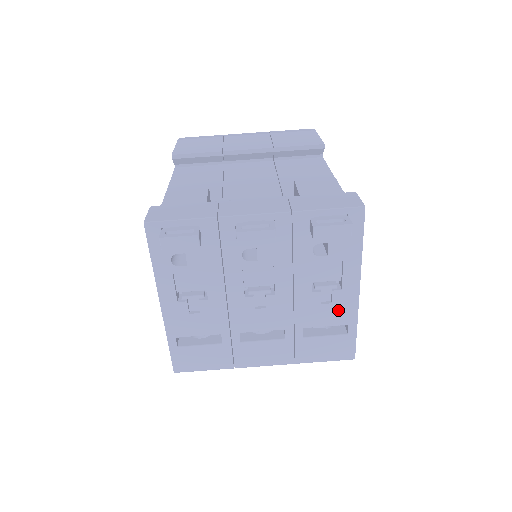
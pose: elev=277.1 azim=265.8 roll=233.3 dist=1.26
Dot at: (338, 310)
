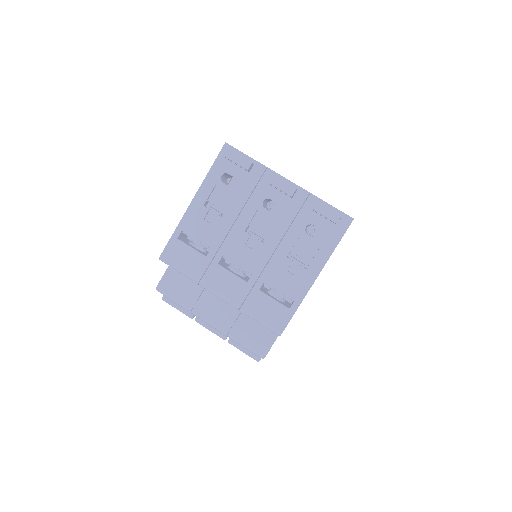
Dot at: (295, 284)
